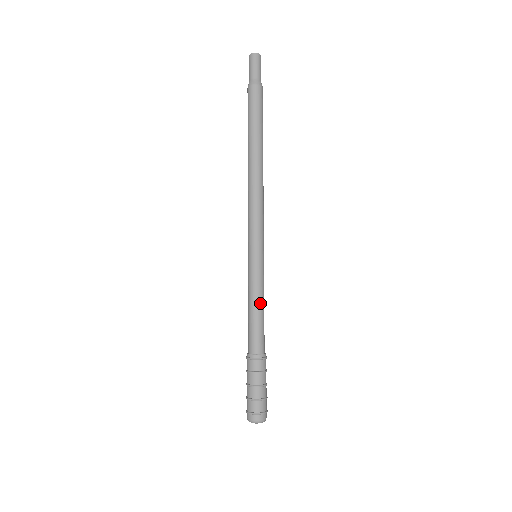
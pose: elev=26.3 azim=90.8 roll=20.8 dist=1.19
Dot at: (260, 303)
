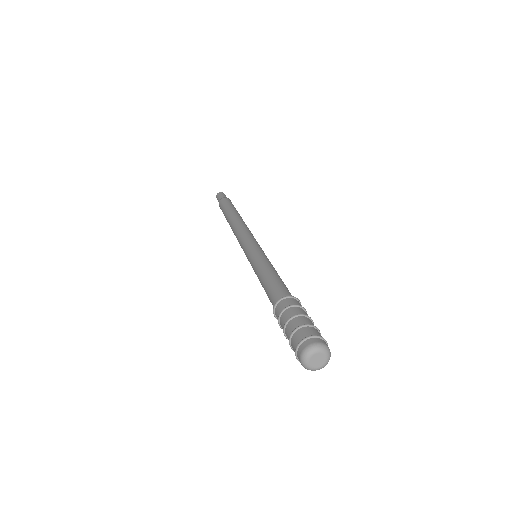
Dot at: occluded
